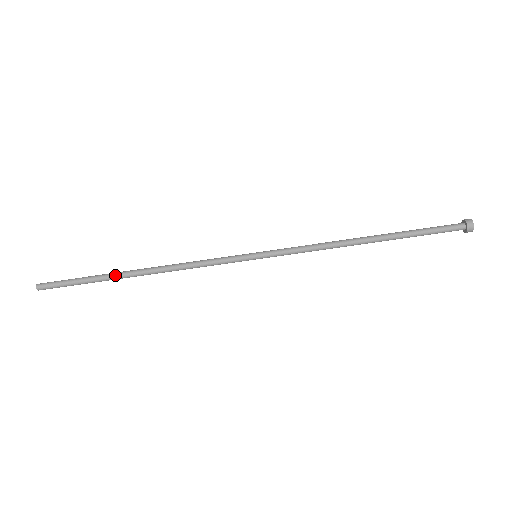
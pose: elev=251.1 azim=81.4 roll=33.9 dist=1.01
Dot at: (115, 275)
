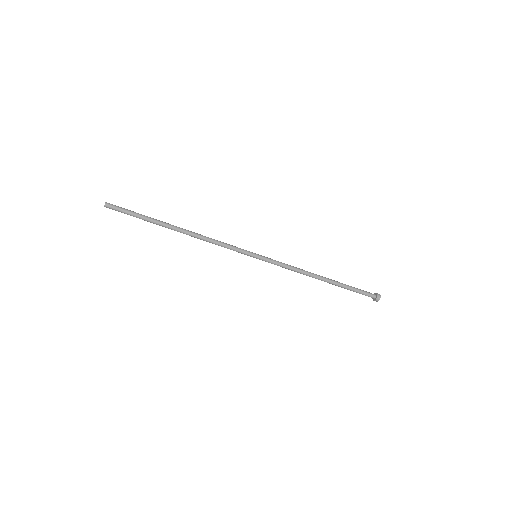
Dot at: (162, 226)
